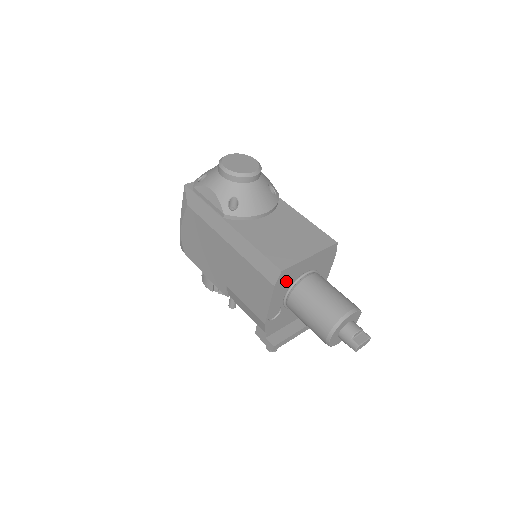
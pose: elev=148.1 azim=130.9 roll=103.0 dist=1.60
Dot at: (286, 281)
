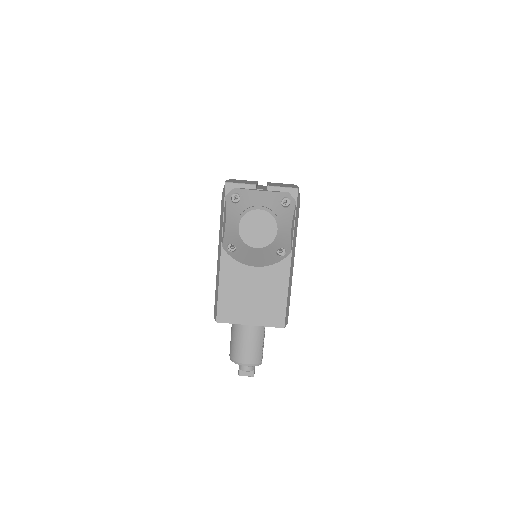
Dot at: occluded
